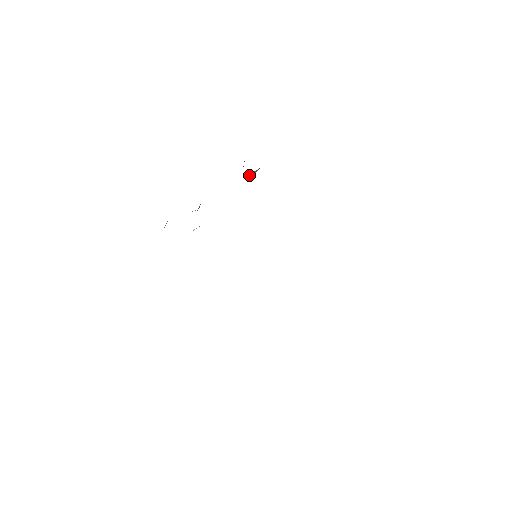
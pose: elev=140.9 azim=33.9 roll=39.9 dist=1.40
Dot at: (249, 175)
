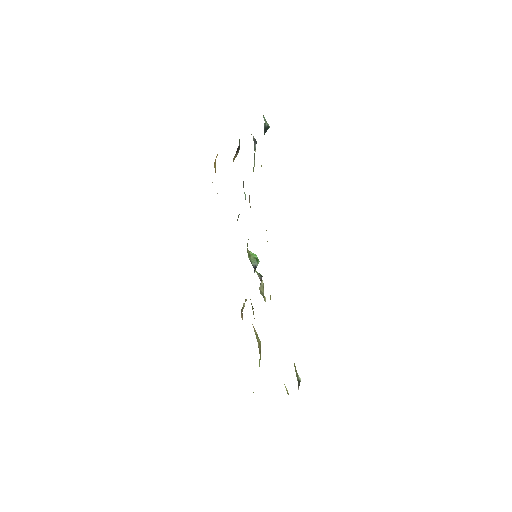
Dot at: occluded
